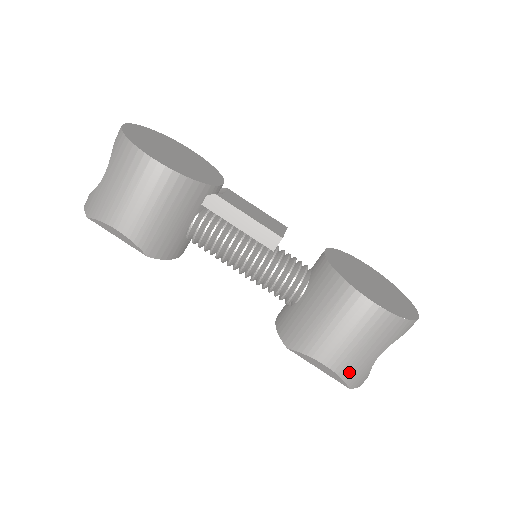
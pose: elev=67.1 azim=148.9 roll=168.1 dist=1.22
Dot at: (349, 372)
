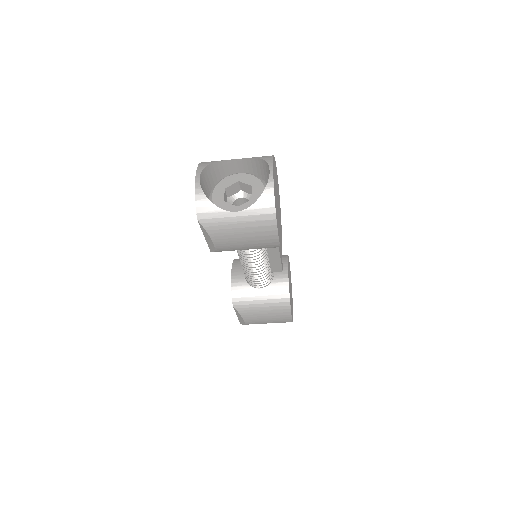
Dot at: occluded
